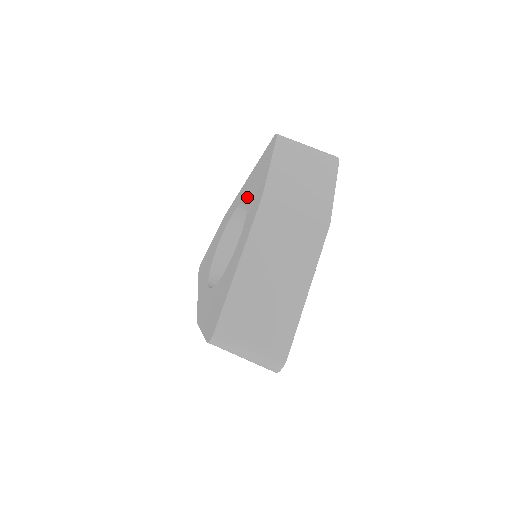
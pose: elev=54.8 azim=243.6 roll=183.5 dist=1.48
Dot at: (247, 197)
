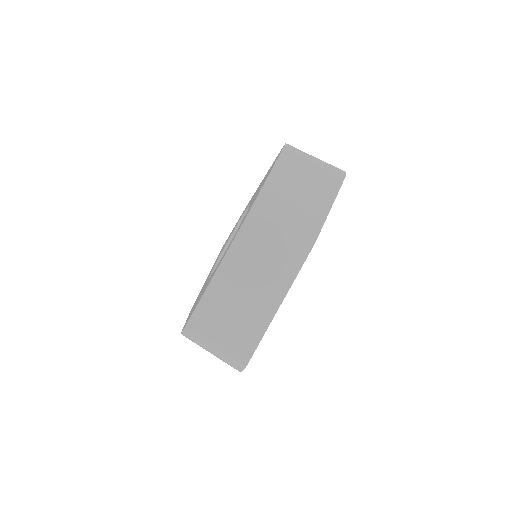
Dot at: (252, 200)
